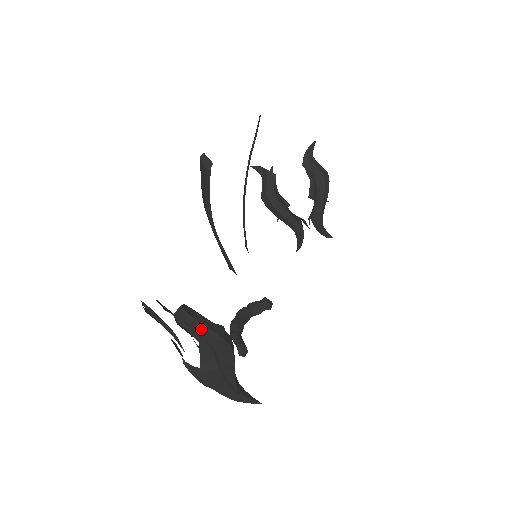
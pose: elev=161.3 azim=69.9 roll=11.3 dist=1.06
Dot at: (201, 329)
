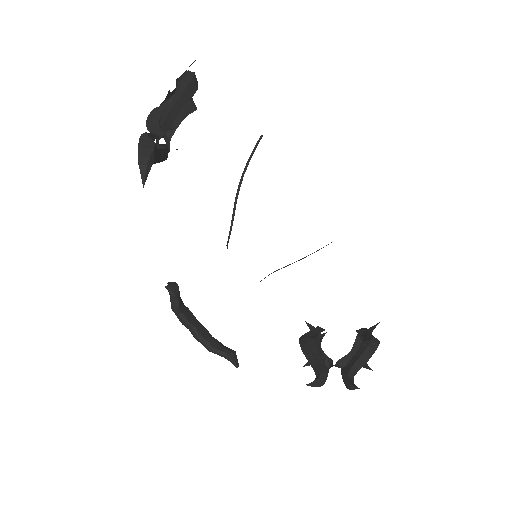
Dot at: (187, 75)
